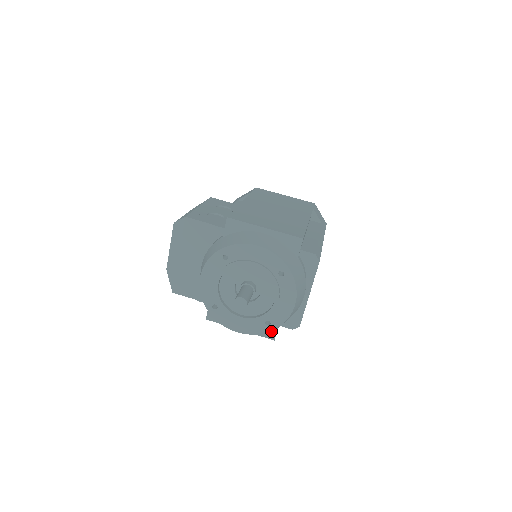
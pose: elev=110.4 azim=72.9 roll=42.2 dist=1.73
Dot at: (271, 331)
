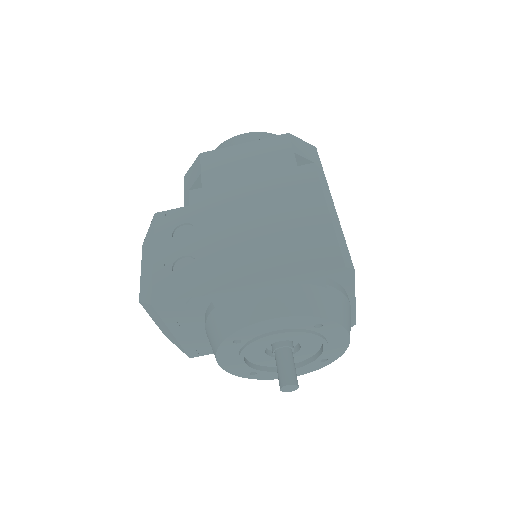
Dot at: occluded
